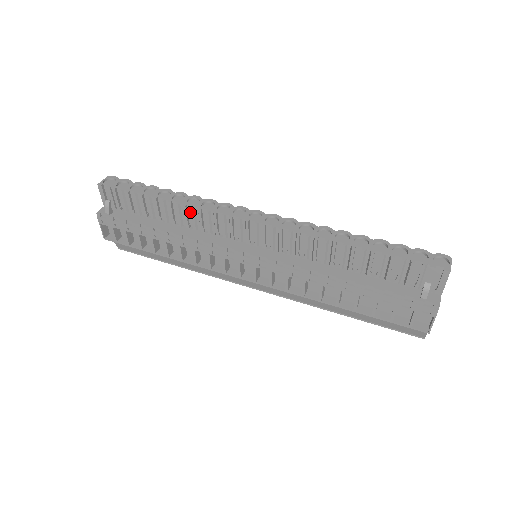
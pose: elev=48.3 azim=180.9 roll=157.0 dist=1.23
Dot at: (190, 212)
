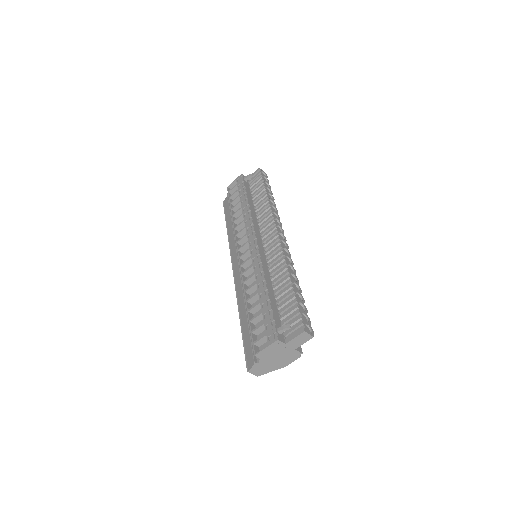
Dot at: (267, 209)
